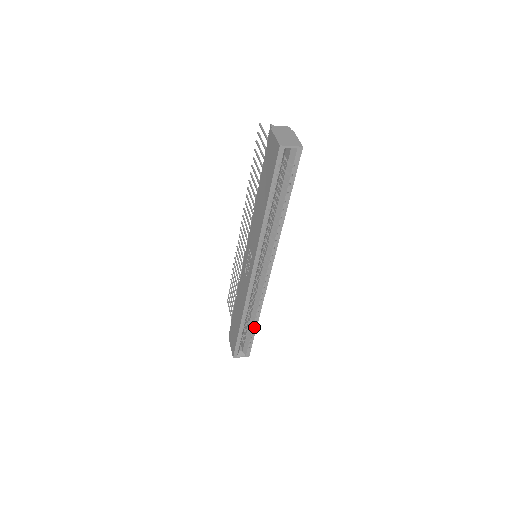
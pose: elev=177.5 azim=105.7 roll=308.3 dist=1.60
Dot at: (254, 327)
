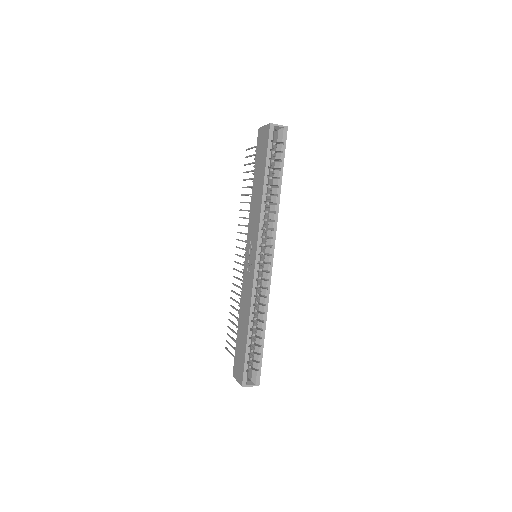
Dot at: (262, 337)
